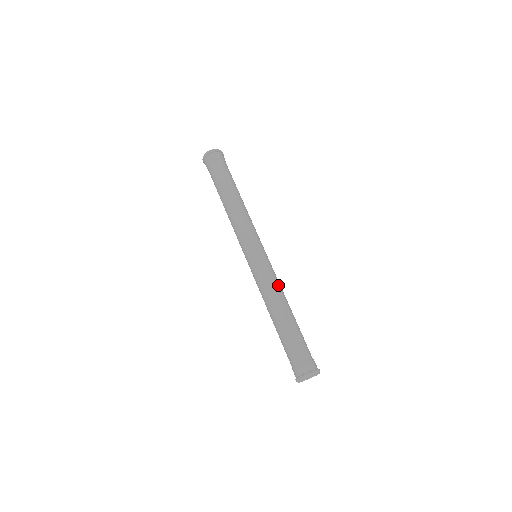
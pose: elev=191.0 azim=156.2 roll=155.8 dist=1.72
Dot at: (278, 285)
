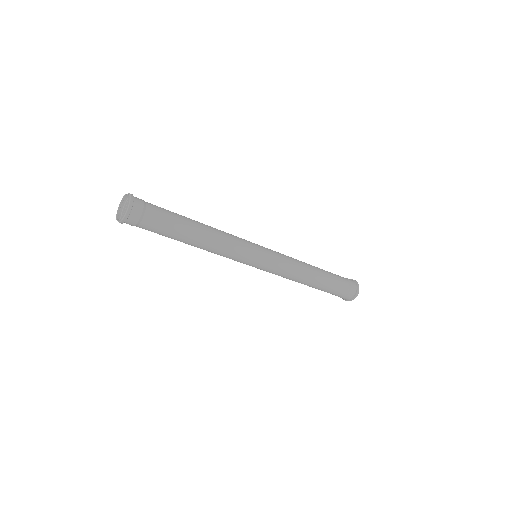
Dot at: (294, 259)
